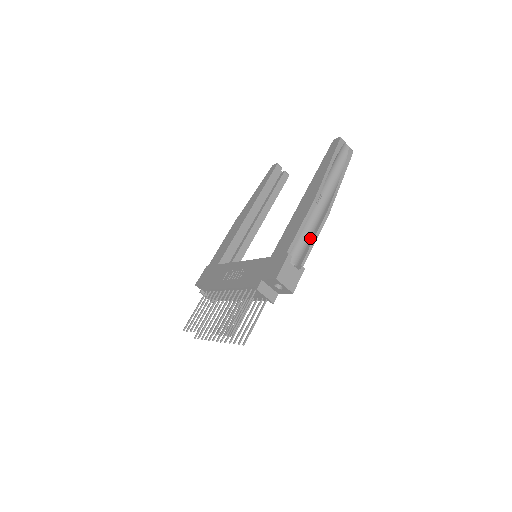
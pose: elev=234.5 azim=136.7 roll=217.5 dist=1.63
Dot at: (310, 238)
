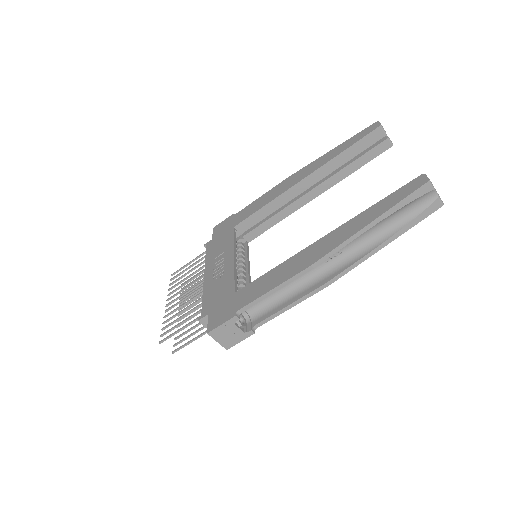
Dot at: (288, 299)
